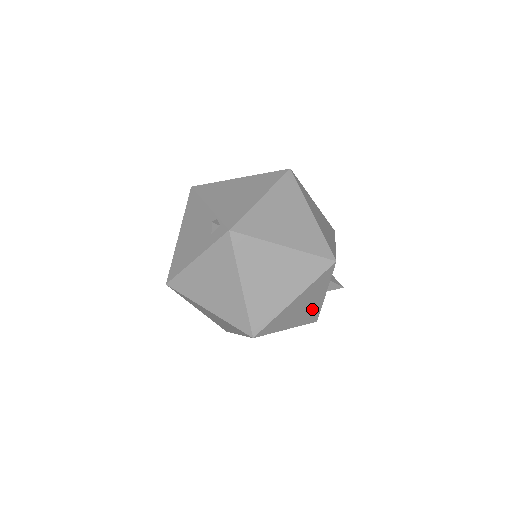
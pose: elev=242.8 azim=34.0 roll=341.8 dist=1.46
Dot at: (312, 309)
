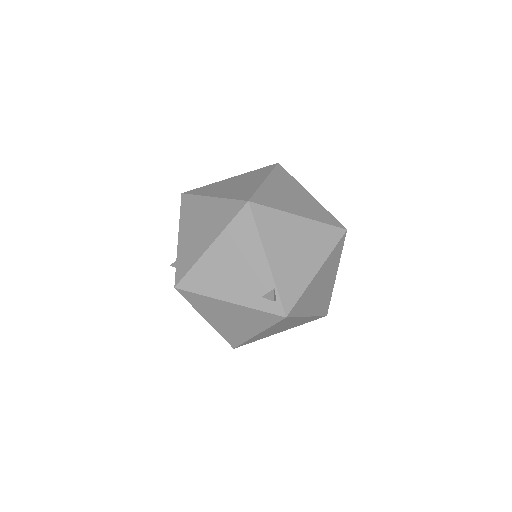
Dot at: occluded
